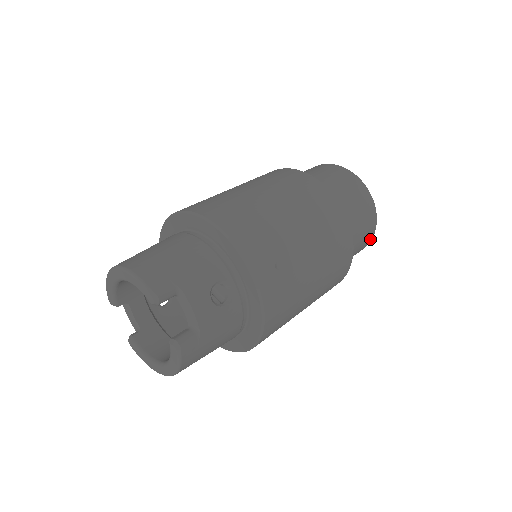
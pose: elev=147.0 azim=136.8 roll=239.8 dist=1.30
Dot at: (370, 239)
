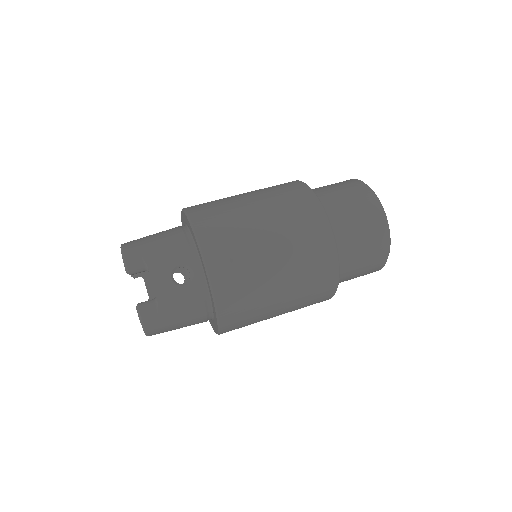
Dot at: (384, 256)
